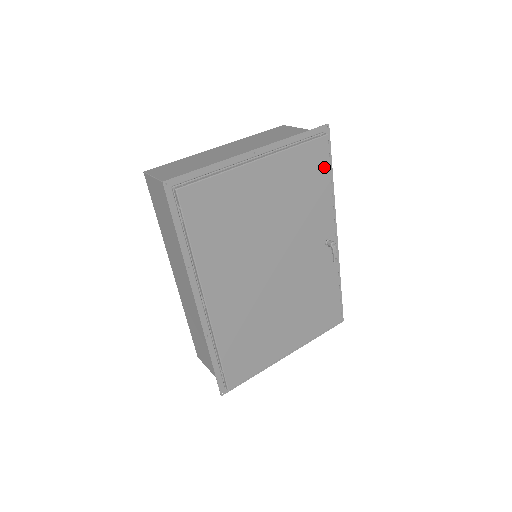
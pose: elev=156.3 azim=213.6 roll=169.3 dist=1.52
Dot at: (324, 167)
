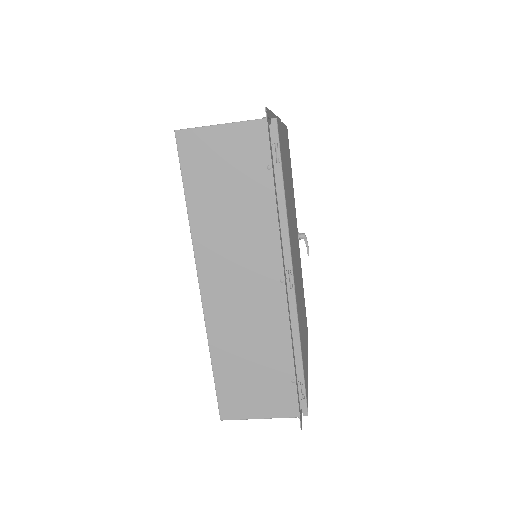
Dot at: occluded
